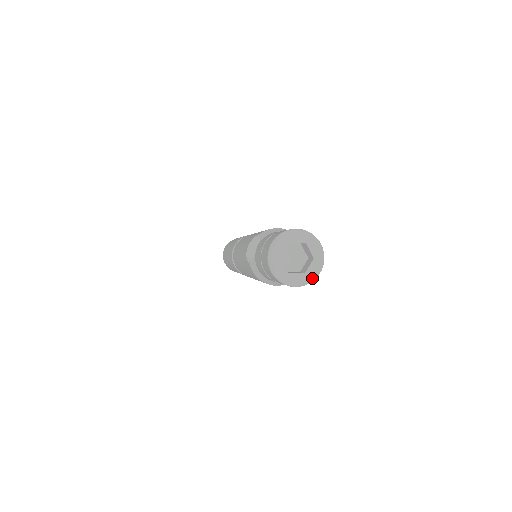
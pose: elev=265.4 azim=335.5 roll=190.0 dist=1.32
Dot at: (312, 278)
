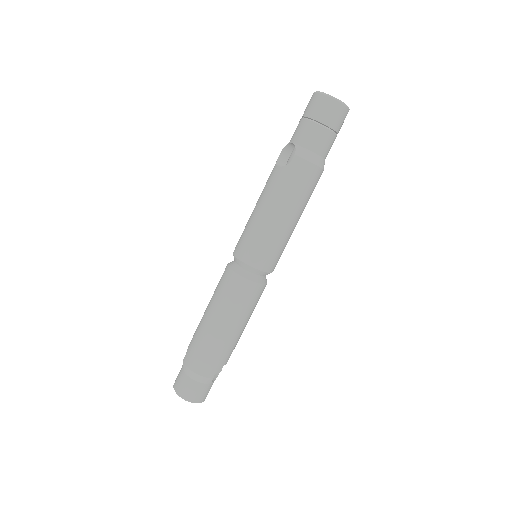
Dot at: occluded
